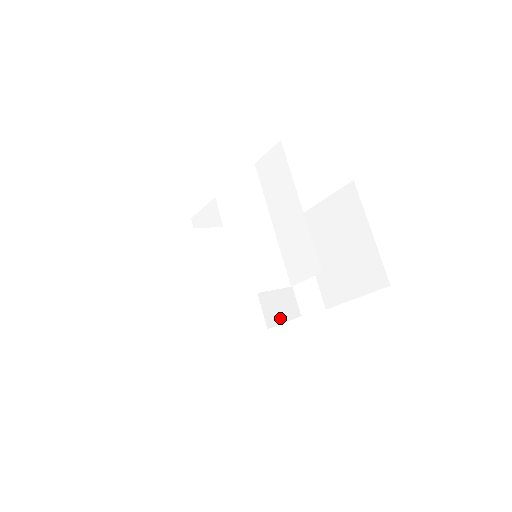
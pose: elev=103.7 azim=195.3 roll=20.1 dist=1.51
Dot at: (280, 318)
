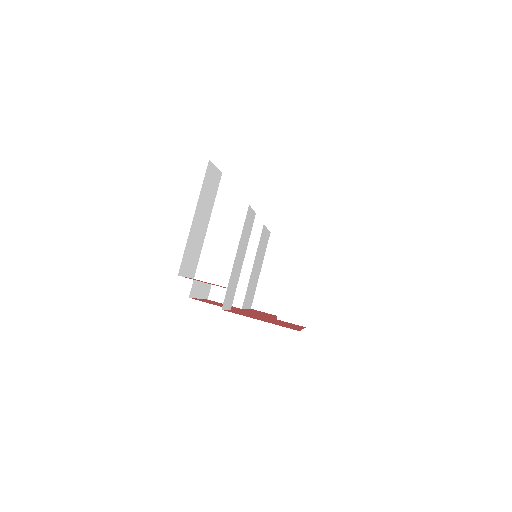
Dot at: occluded
